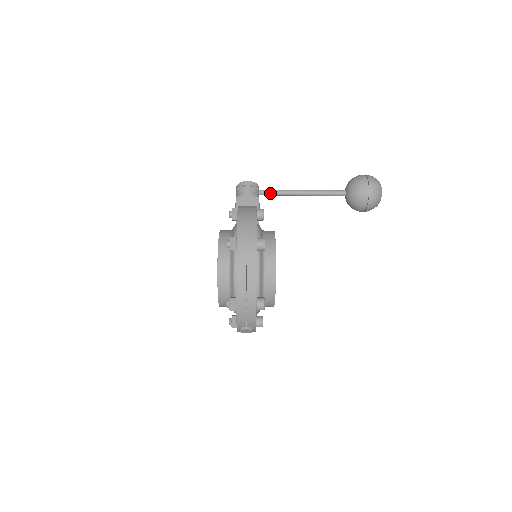
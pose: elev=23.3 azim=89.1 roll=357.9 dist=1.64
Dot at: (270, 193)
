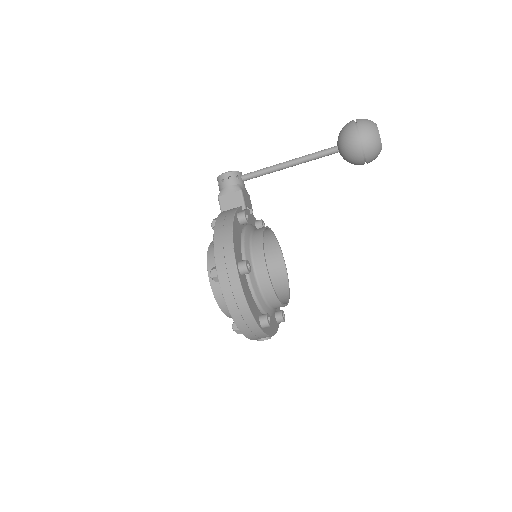
Dot at: (254, 176)
